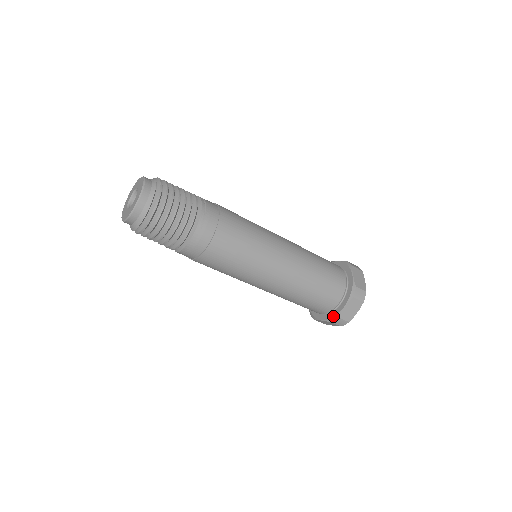
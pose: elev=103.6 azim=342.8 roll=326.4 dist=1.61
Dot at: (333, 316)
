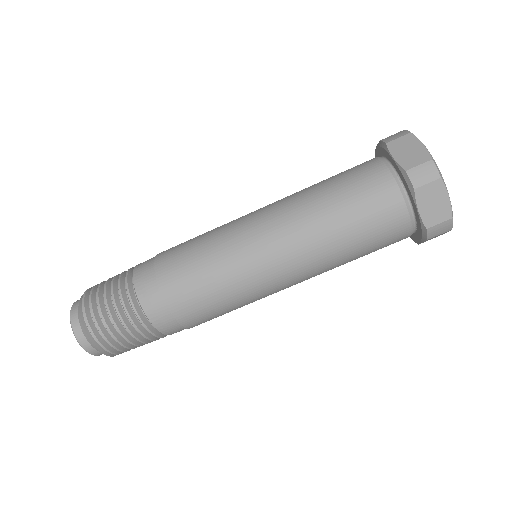
Dot at: (404, 182)
